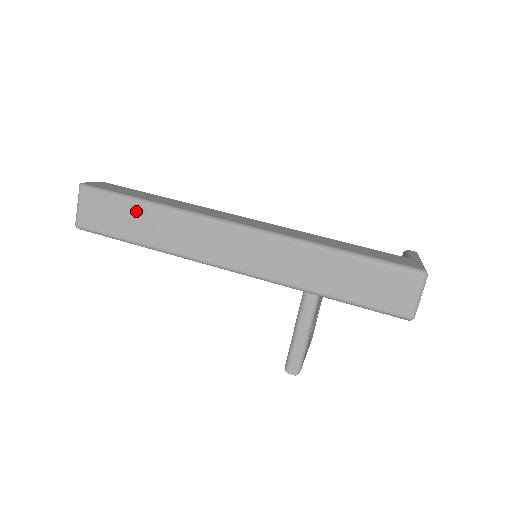
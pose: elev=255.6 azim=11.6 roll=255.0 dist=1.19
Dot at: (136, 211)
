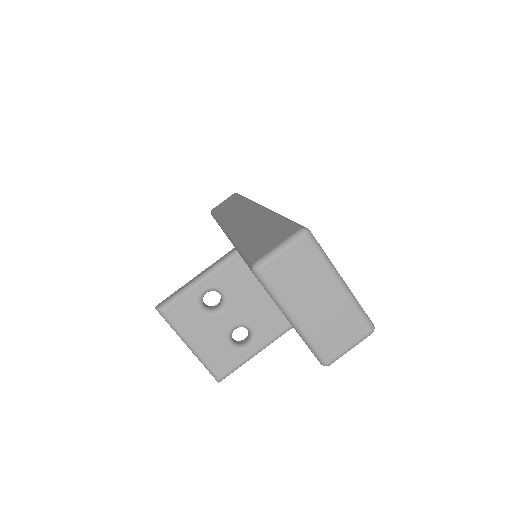
Dot at: occluded
